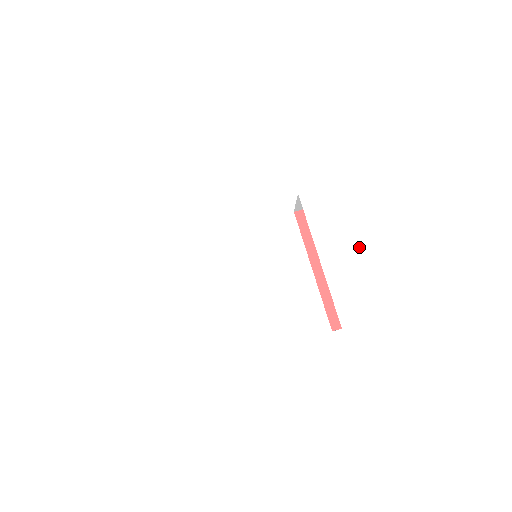
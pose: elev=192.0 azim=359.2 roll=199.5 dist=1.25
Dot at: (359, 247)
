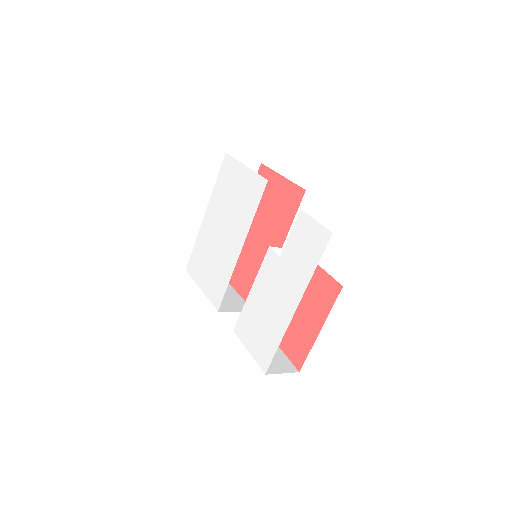
Dot at: (265, 306)
